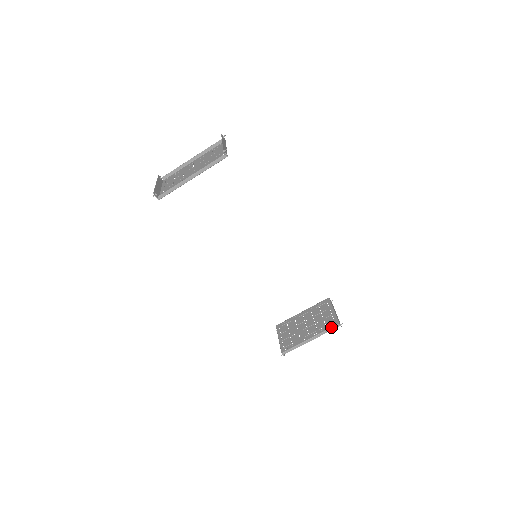
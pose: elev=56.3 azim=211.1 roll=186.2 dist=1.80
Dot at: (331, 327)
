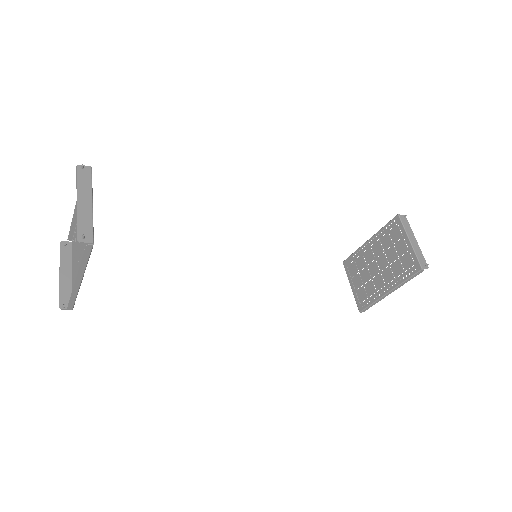
Dot at: (412, 275)
